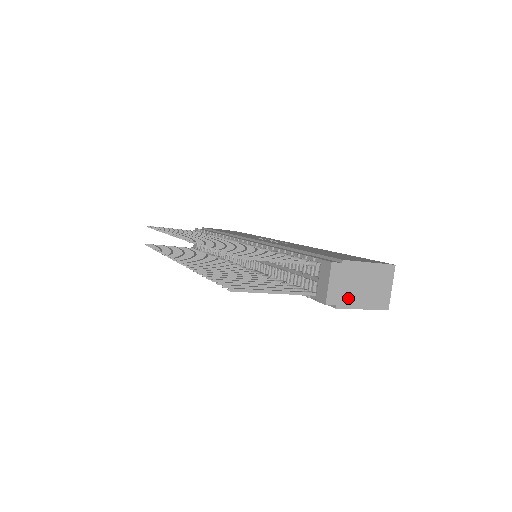
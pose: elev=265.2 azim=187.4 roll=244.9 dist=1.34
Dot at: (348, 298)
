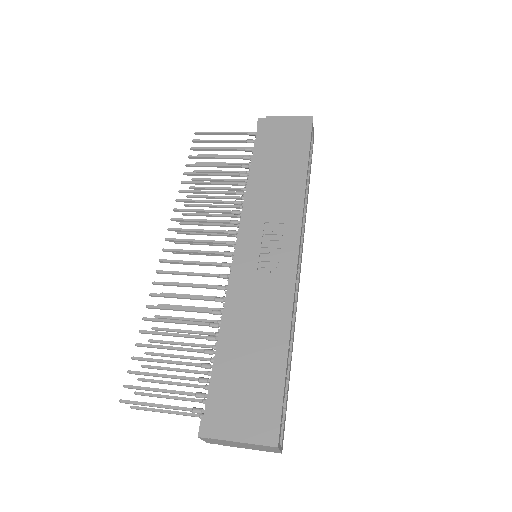
Dot at: (229, 445)
